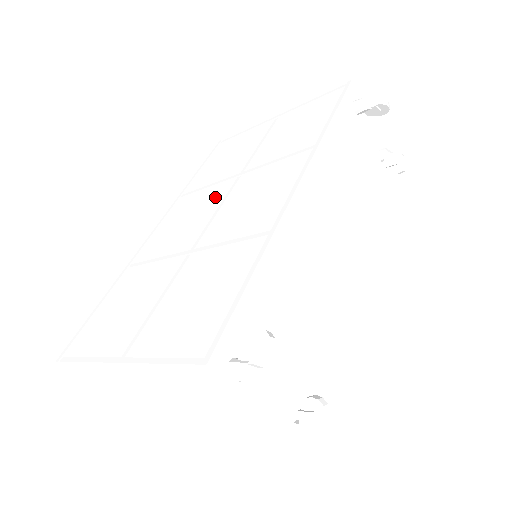
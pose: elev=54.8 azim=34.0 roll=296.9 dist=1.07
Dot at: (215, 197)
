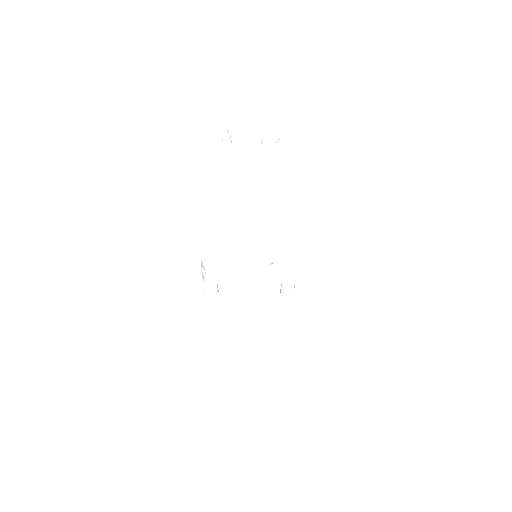
Dot at: occluded
